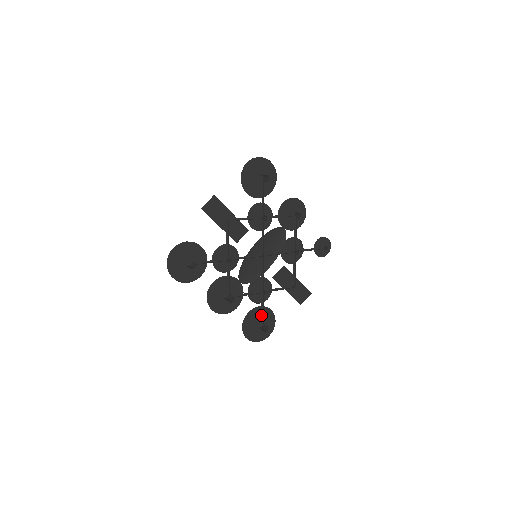
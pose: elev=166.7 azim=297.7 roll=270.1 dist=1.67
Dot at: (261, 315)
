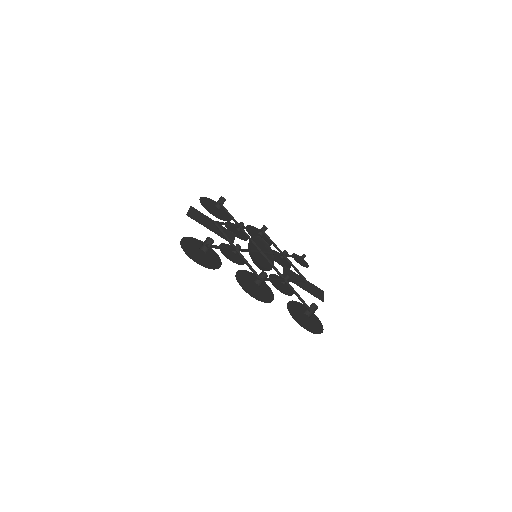
Dot at: occluded
